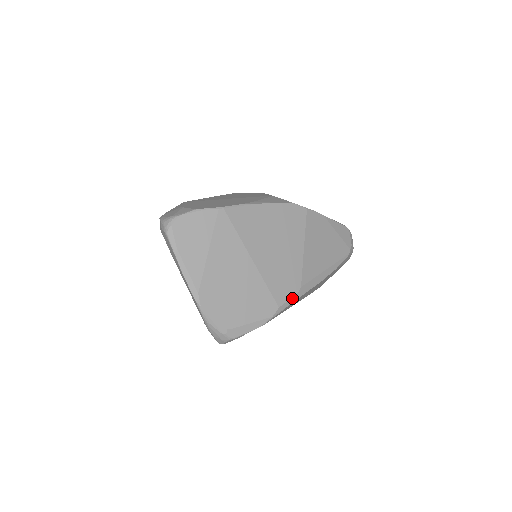
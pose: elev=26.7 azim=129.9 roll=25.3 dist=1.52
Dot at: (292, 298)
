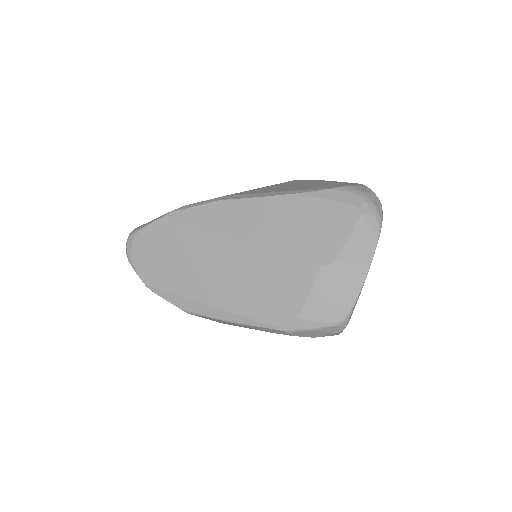
Dot at: (206, 201)
